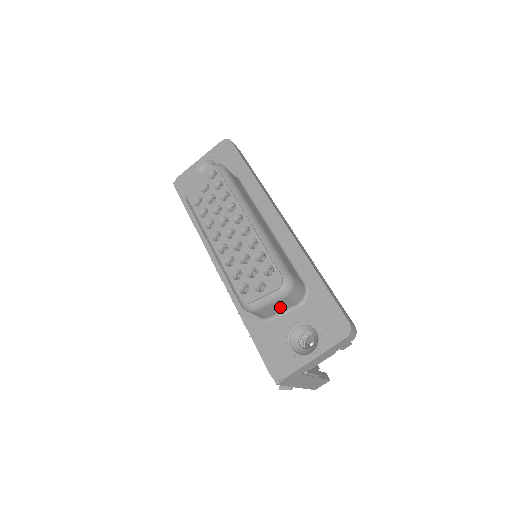
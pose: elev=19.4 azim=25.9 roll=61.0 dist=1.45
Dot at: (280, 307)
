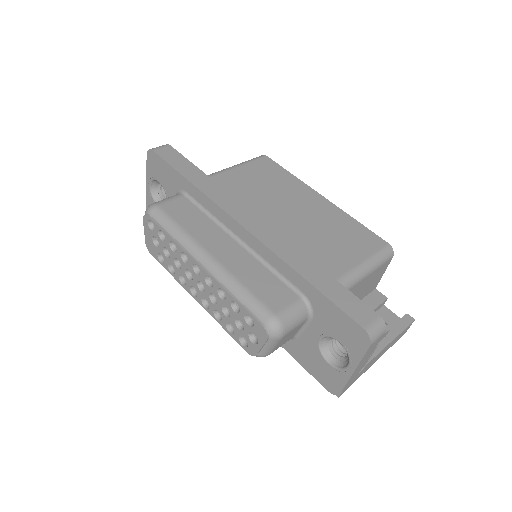
Dot at: (291, 334)
